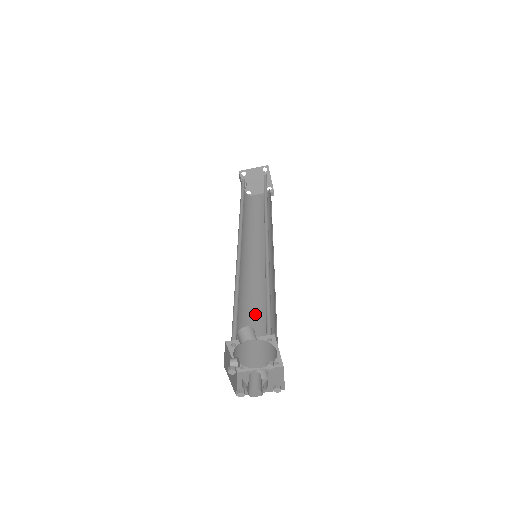
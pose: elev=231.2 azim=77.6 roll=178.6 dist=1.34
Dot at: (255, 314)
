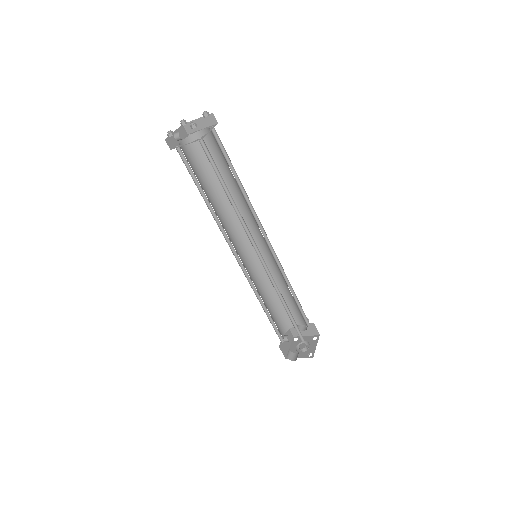
Dot at: (279, 290)
